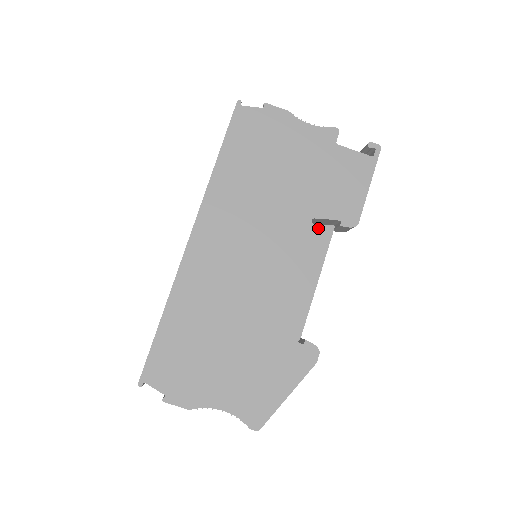
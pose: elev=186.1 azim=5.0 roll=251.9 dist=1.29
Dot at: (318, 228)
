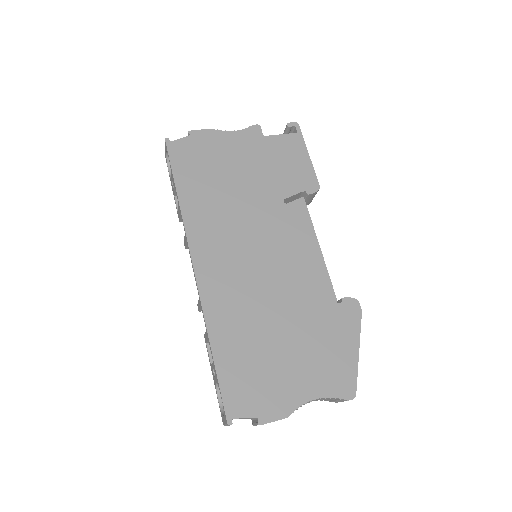
Dot at: (292, 205)
